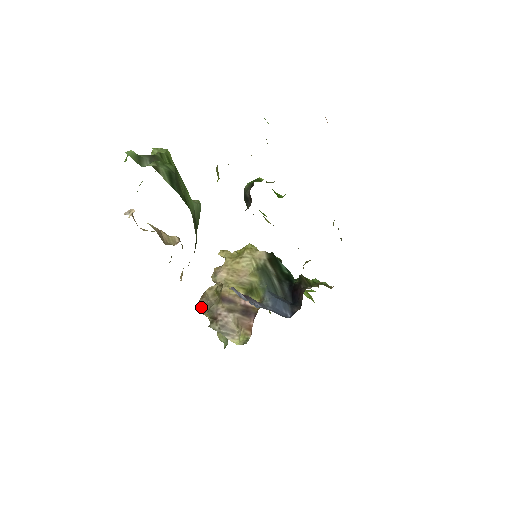
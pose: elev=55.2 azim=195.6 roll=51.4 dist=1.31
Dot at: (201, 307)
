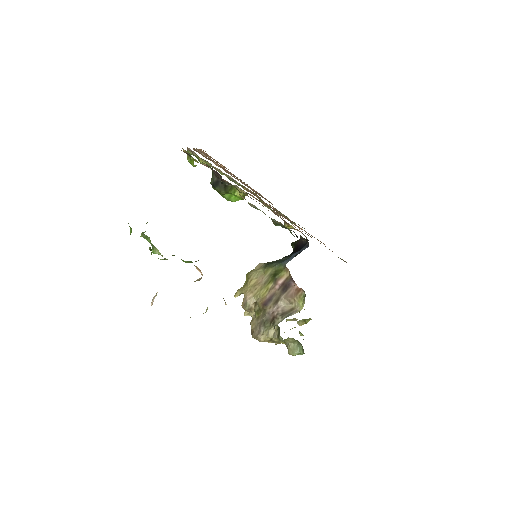
Dot at: (258, 336)
